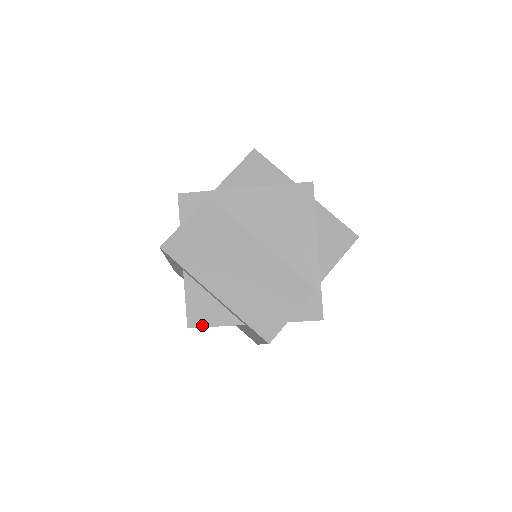
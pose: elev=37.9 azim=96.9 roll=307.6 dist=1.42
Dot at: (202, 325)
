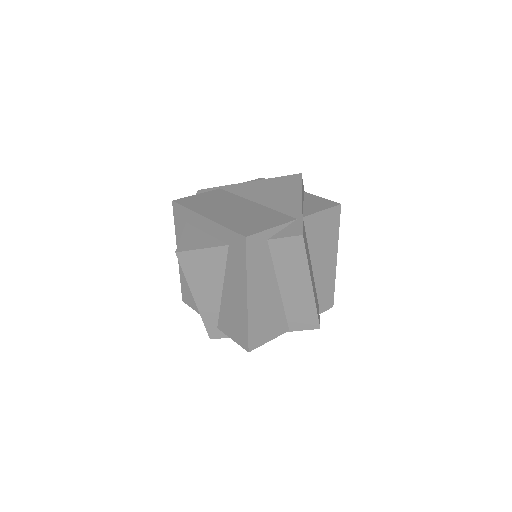
Dot at: (189, 249)
